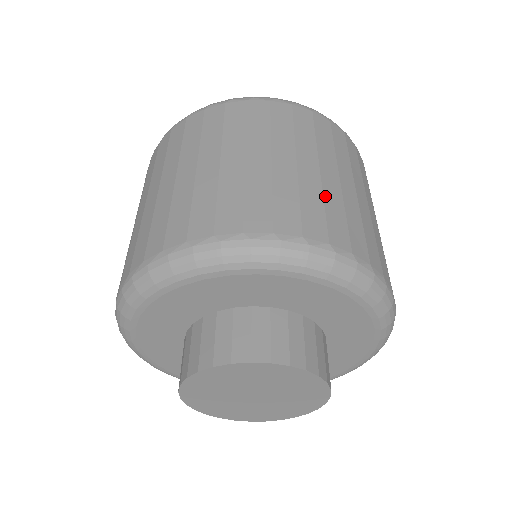
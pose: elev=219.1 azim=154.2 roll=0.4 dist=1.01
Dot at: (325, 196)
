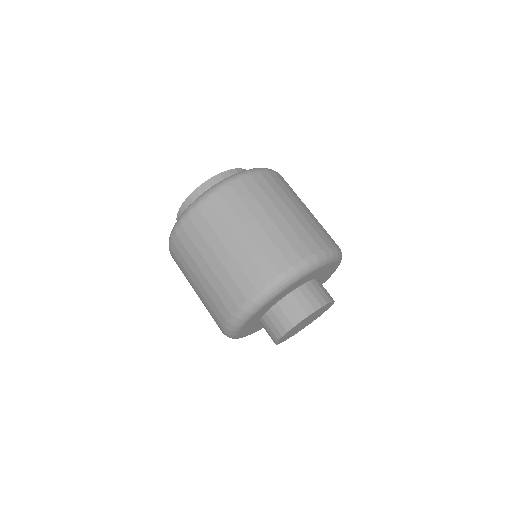
Dot at: (315, 222)
